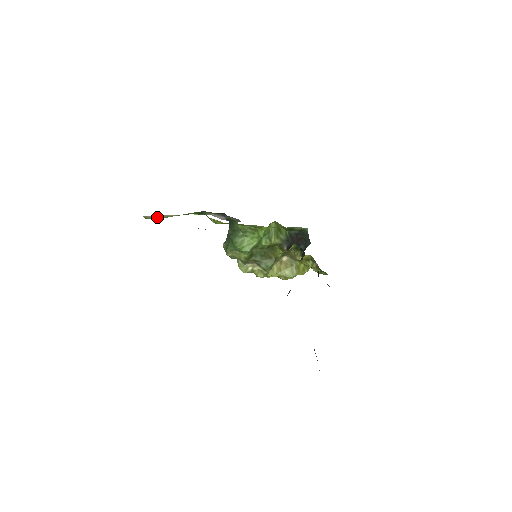
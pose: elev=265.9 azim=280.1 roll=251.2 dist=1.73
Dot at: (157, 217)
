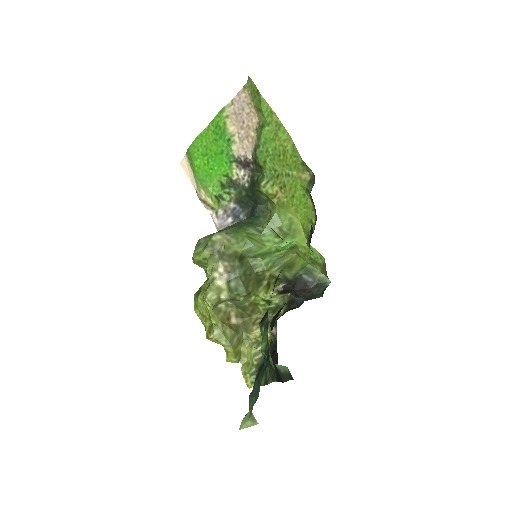
Dot at: (228, 123)
